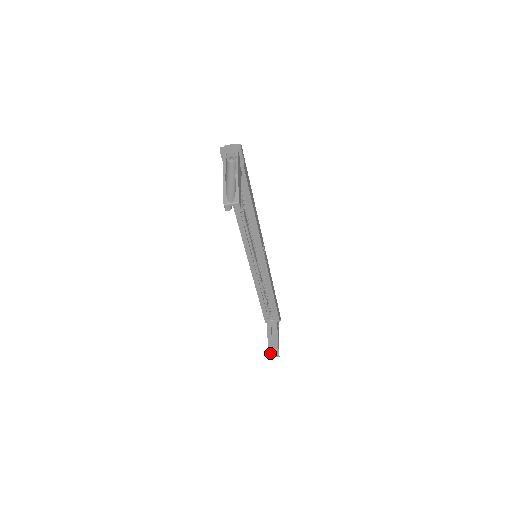
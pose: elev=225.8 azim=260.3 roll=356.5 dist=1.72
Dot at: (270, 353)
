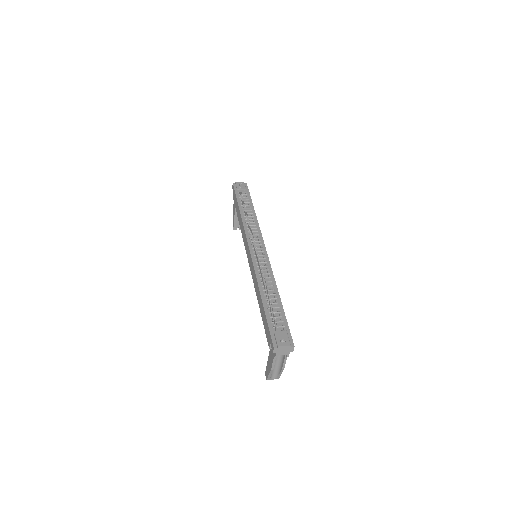
Dot at: (235, 229)
